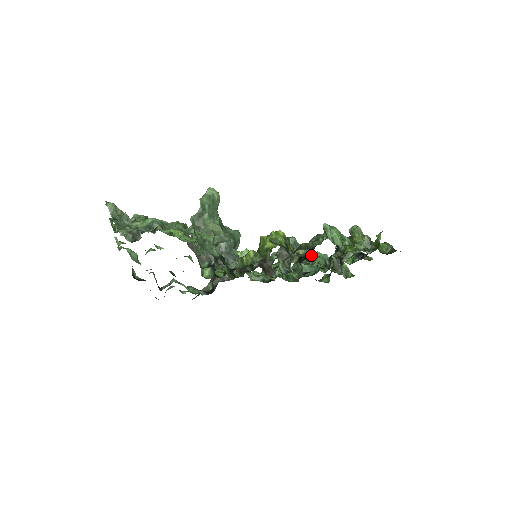
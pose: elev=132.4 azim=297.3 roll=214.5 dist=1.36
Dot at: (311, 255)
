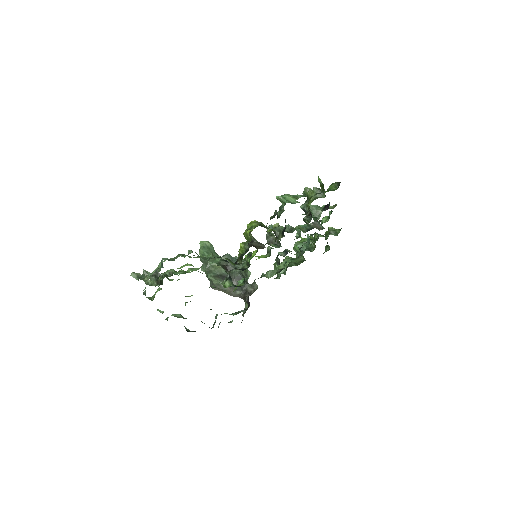
Dot at: (291, 228)
